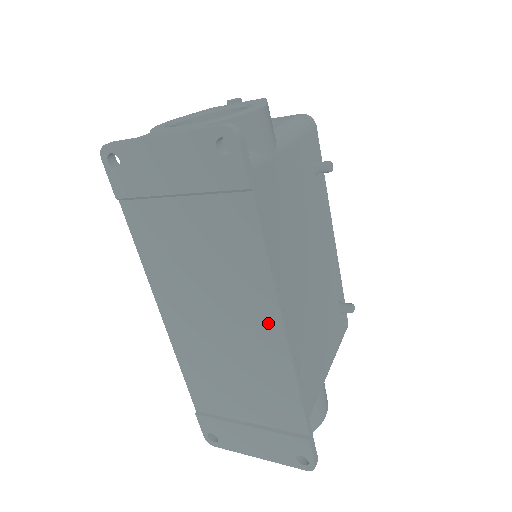
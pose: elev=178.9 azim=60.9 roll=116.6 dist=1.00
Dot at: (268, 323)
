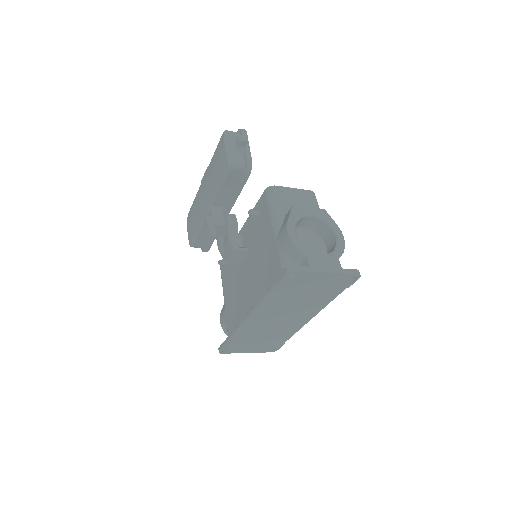
Dot at: (307, 317)
